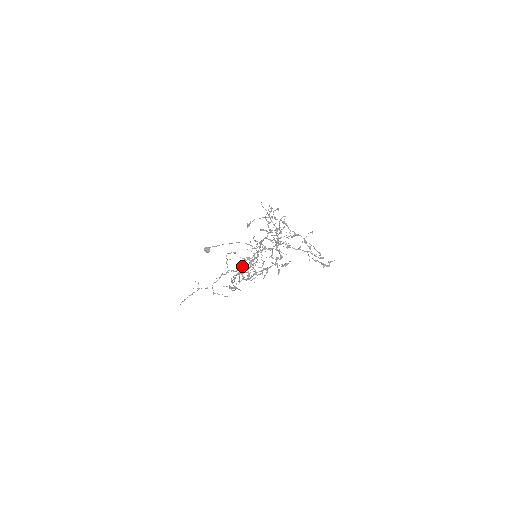
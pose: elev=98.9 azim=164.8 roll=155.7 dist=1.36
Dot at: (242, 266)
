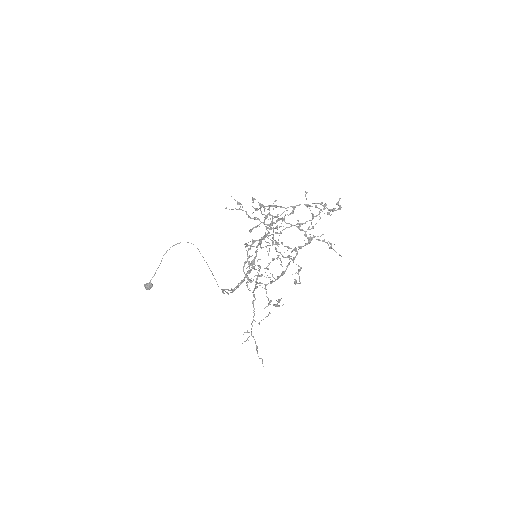
Dot at: (257, 277)
